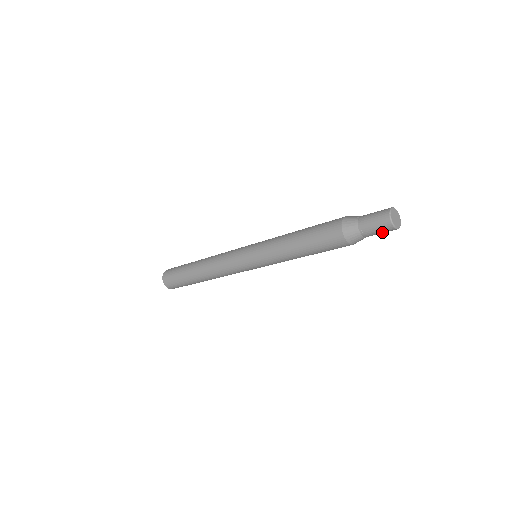
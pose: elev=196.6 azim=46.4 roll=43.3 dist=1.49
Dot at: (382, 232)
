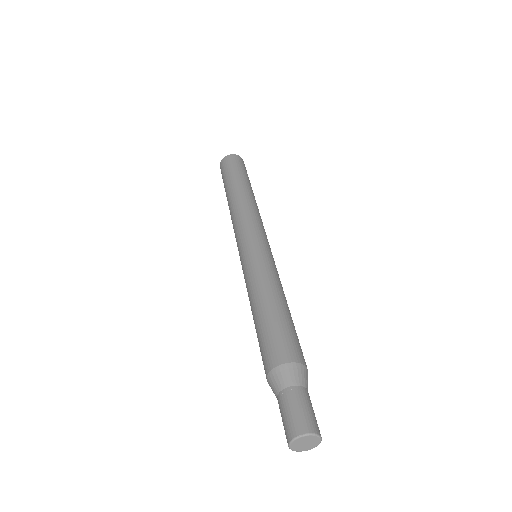
Dot at: occluded
